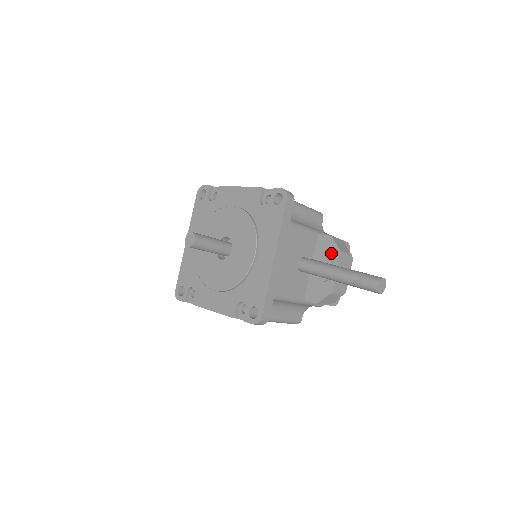
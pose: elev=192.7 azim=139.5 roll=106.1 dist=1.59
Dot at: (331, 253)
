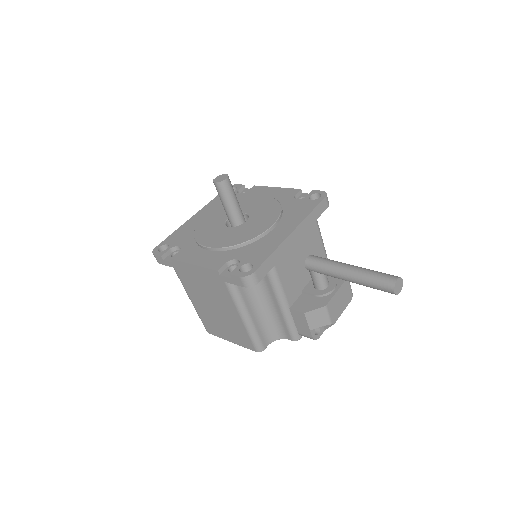
Dot at: occluded
